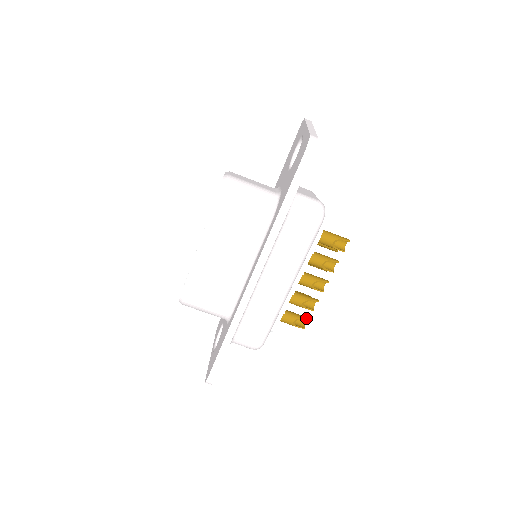
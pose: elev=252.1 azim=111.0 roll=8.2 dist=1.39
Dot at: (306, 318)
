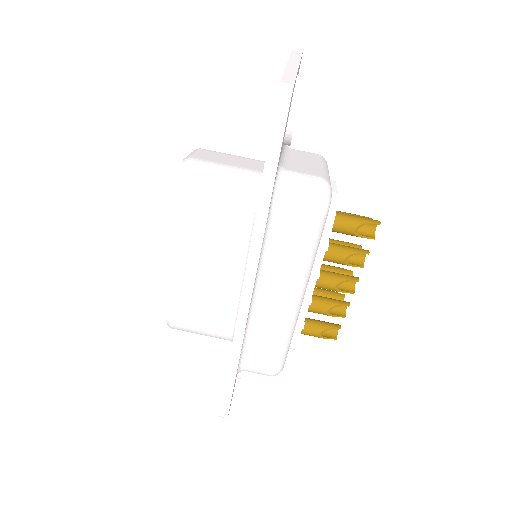
Dot at: (337, 327)
